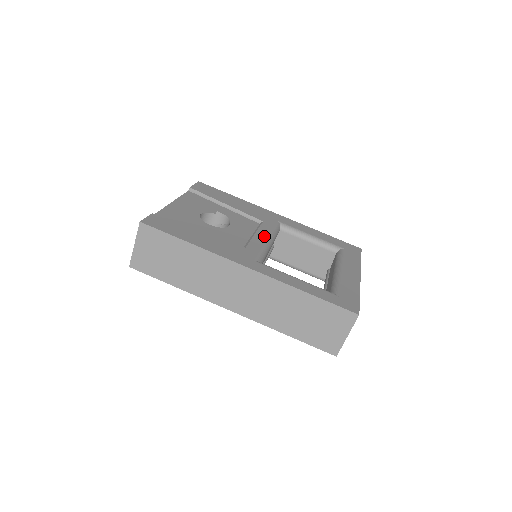
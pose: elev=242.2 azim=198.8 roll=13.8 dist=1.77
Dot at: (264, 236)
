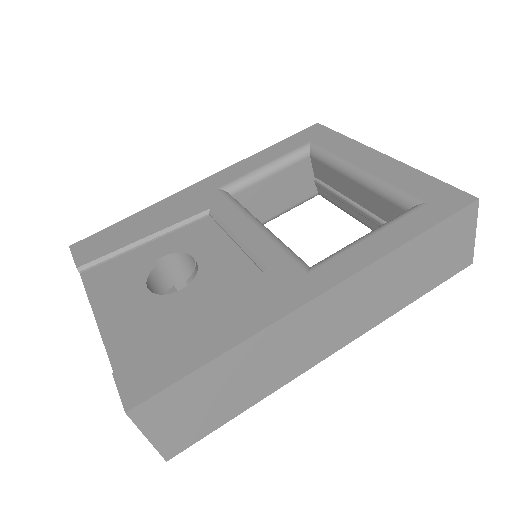
Dot at: (247, 226)
